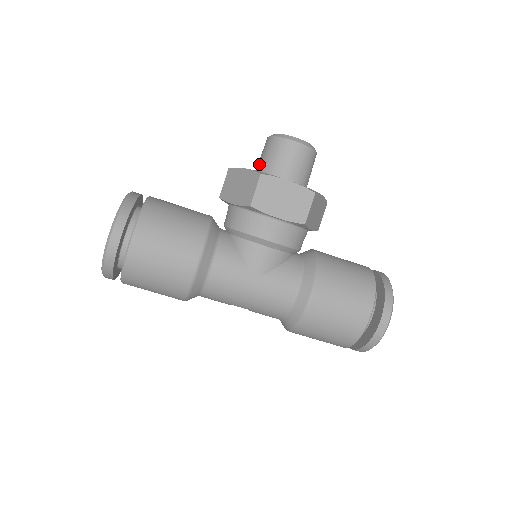
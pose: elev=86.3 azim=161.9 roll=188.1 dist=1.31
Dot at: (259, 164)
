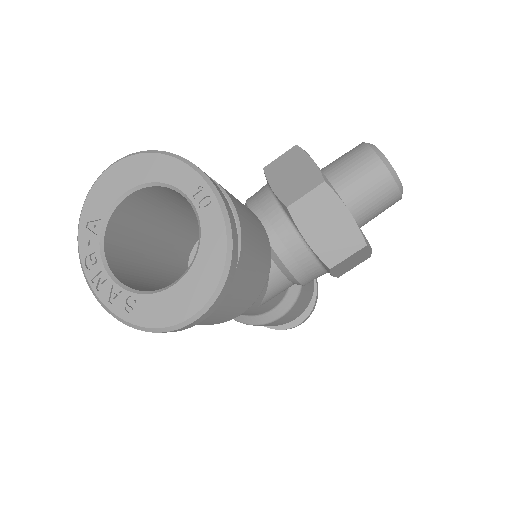
Dot at: (351, 189)
